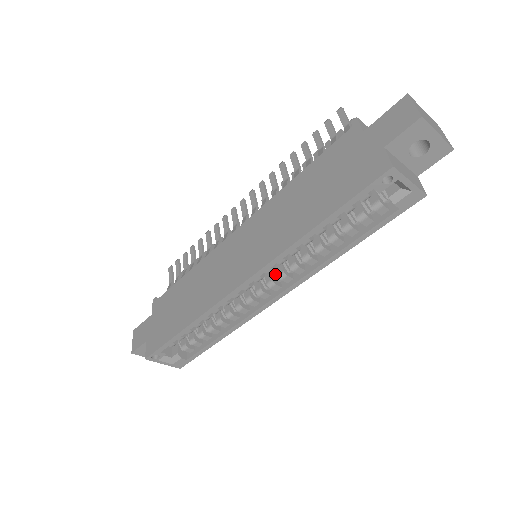
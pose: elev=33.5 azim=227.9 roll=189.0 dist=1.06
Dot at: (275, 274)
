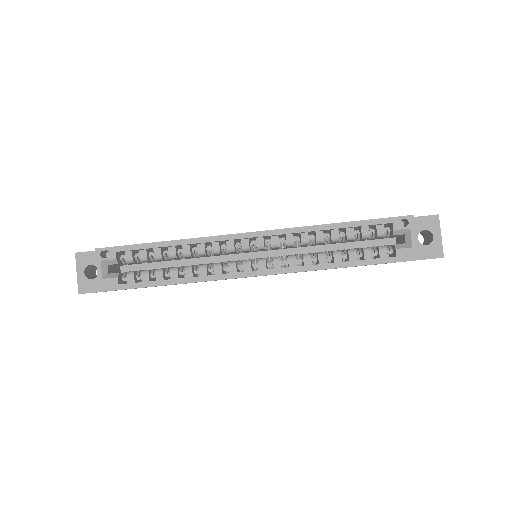
Dot at: occluded
